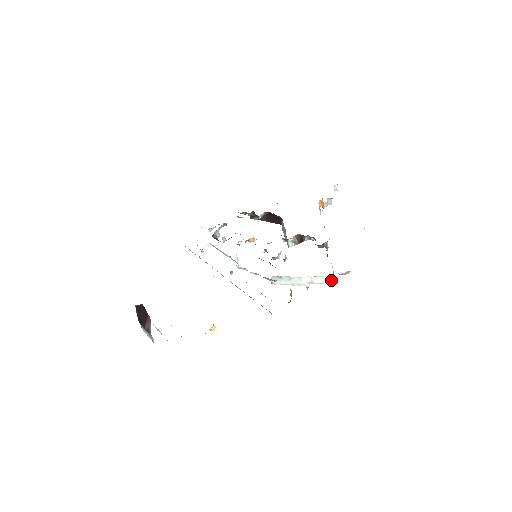
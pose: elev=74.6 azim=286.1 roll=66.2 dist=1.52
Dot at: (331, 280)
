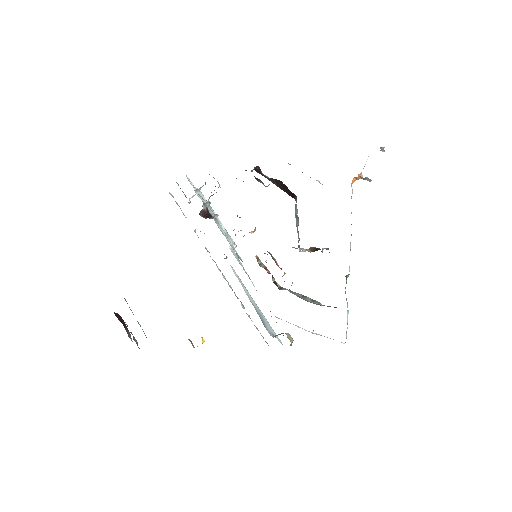
Dot at: (342, 342)
